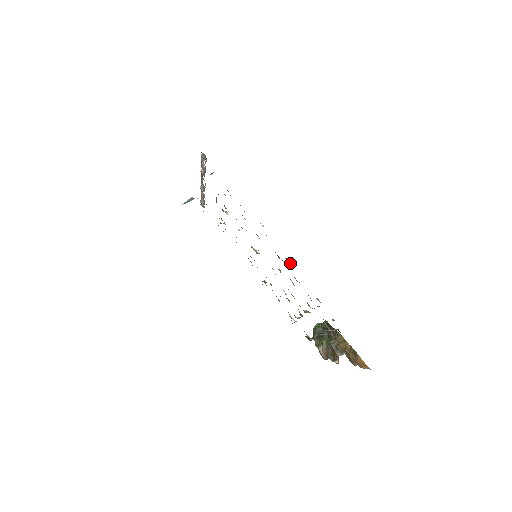
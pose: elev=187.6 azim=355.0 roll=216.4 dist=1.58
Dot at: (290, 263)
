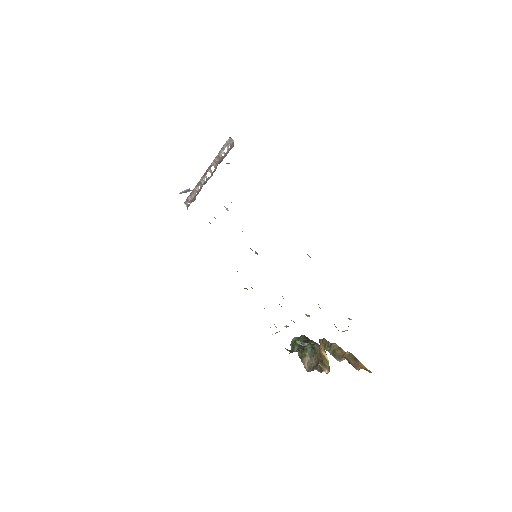
Dot at: occluded
